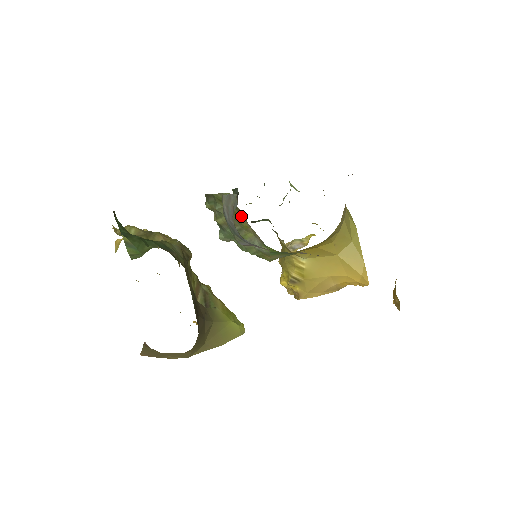
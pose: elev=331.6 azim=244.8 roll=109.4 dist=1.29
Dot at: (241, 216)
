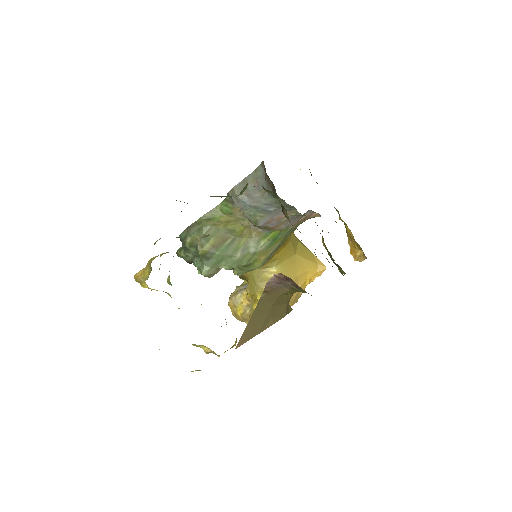
Dot at: (236, 220)
